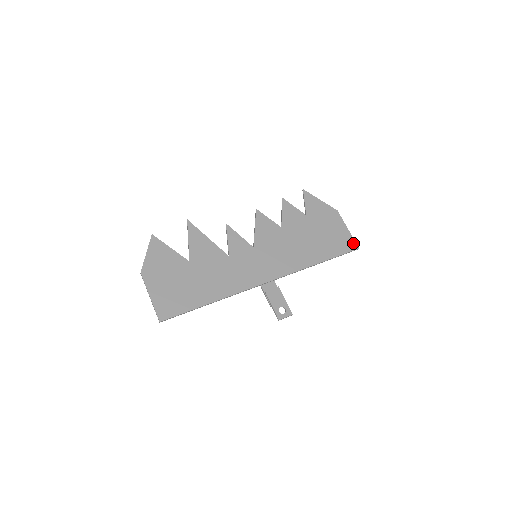
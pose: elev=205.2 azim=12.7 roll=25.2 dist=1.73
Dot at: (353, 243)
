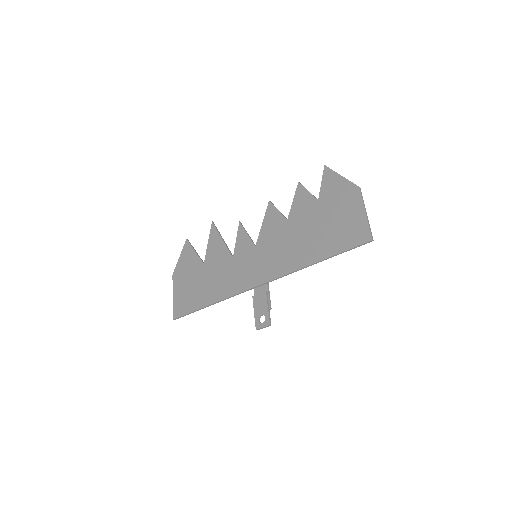
Dot at: (366, 233)
